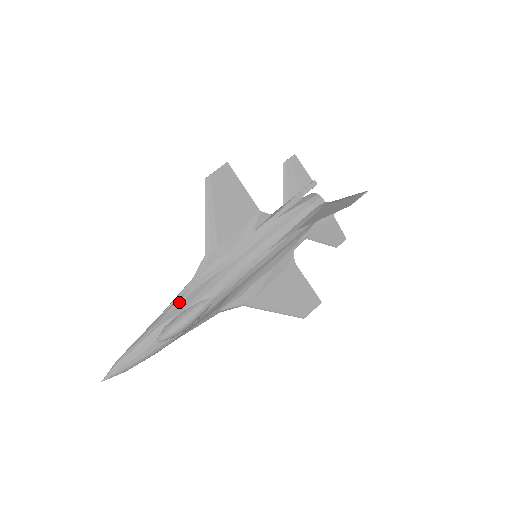
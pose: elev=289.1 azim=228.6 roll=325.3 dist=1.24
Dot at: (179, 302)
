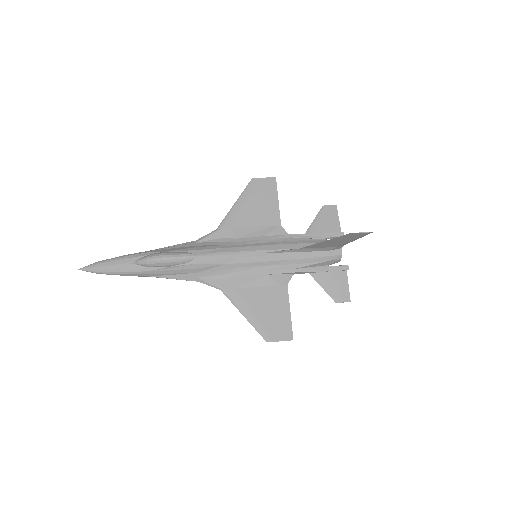
Dot at: (173, 247)
